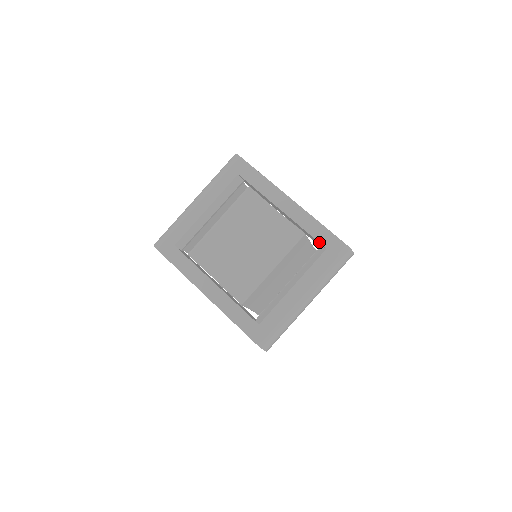
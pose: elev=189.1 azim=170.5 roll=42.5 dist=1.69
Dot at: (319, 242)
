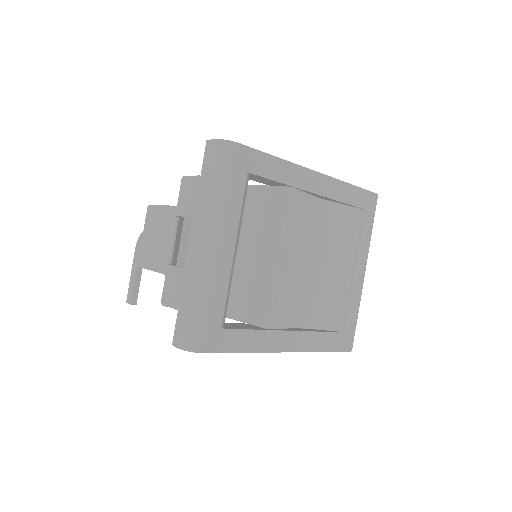
Dot at: (357, 207)
